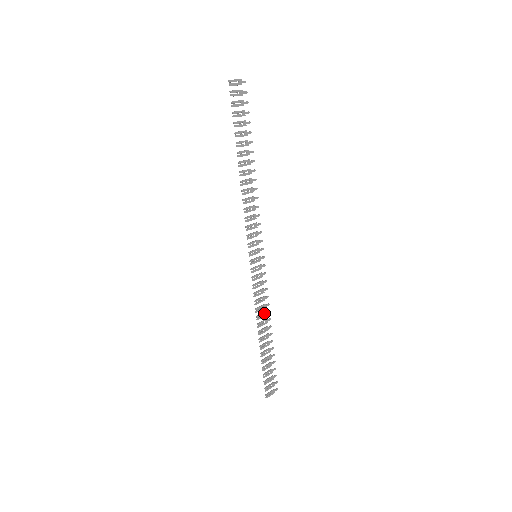
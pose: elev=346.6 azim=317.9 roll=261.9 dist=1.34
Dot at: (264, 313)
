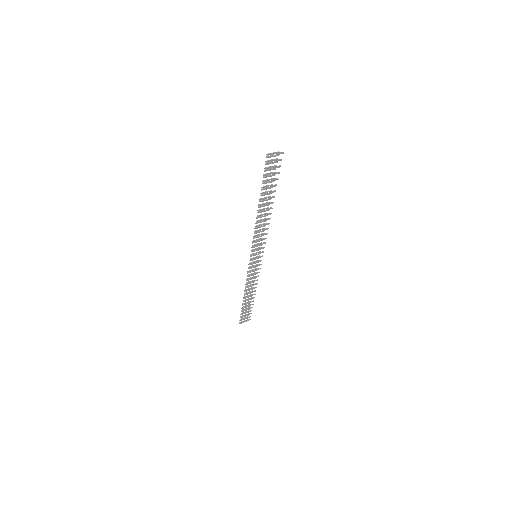
Dot at: (252, 285)
